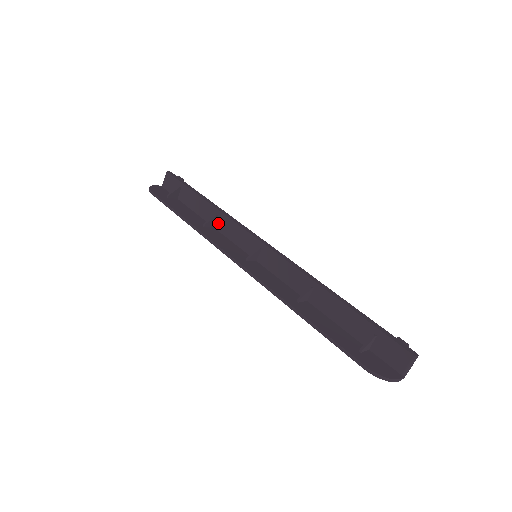
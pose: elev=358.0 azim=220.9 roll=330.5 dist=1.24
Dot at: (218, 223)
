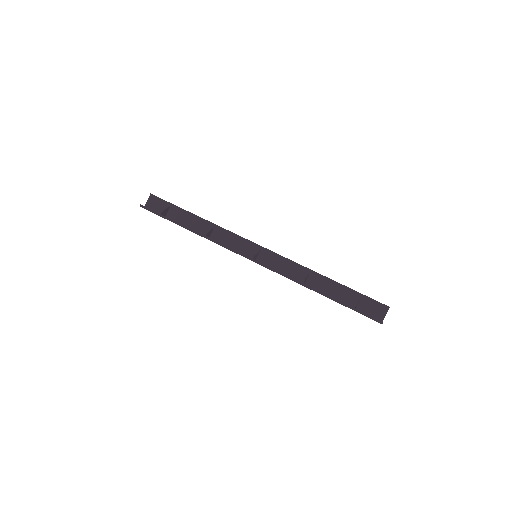
Dot at: (214, 234)
